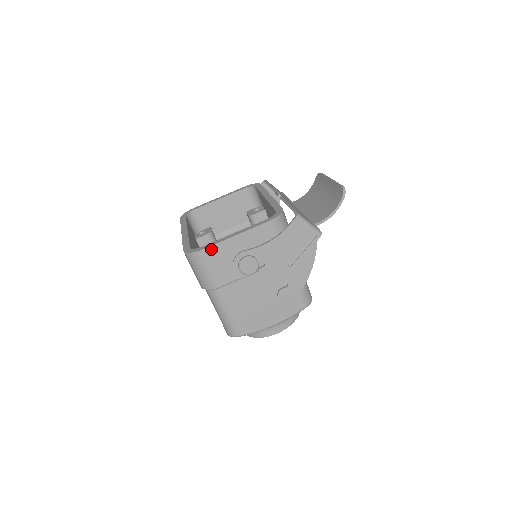
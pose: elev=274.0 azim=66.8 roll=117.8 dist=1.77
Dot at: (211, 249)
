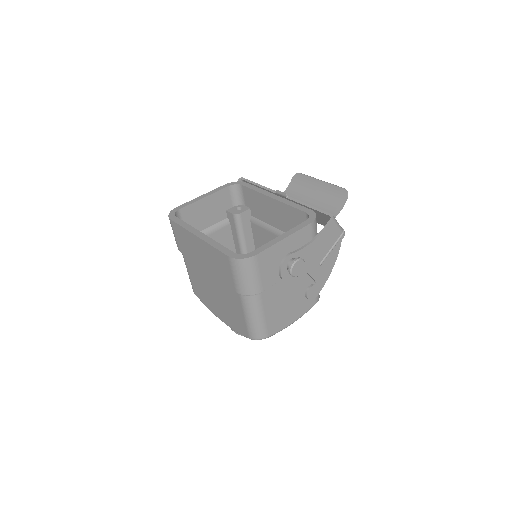
Dot at: (264, 253)
